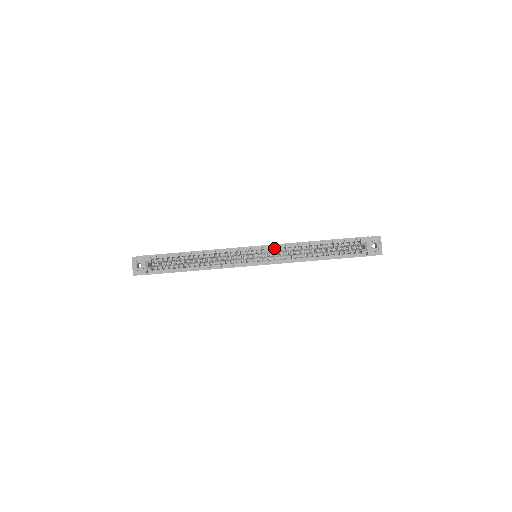
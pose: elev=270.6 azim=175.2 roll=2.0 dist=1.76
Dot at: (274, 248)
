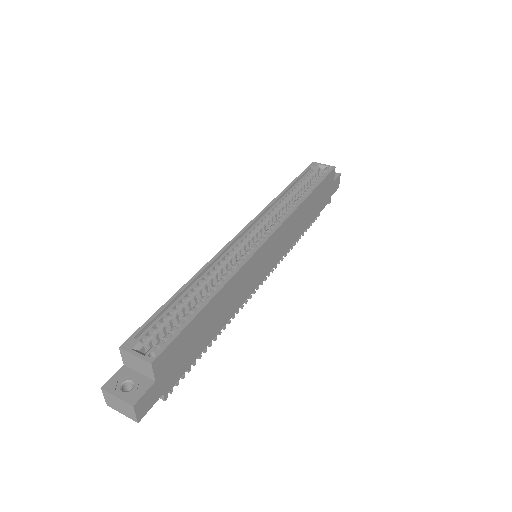
Dot at: occluded
